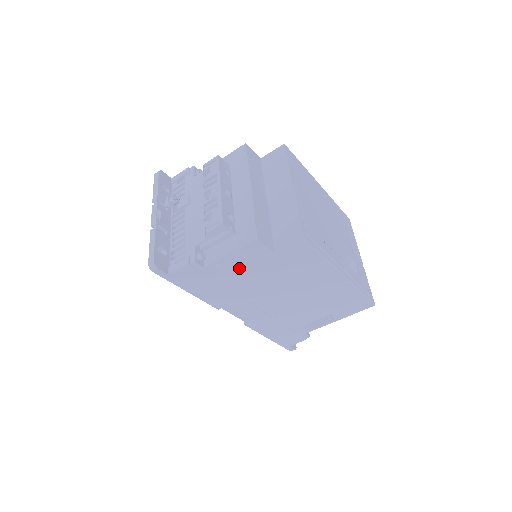
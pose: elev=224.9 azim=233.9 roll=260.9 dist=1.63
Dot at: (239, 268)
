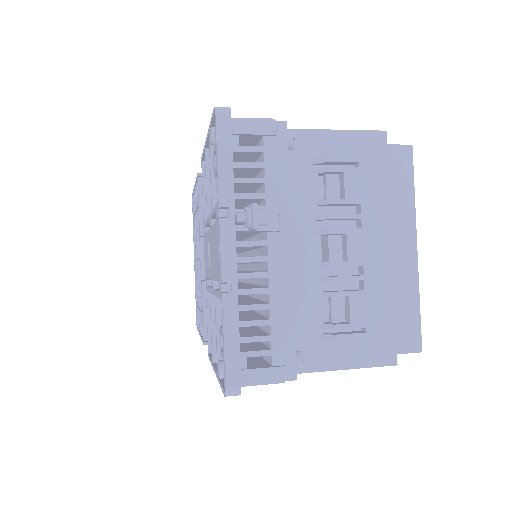
Dot at: occluded
